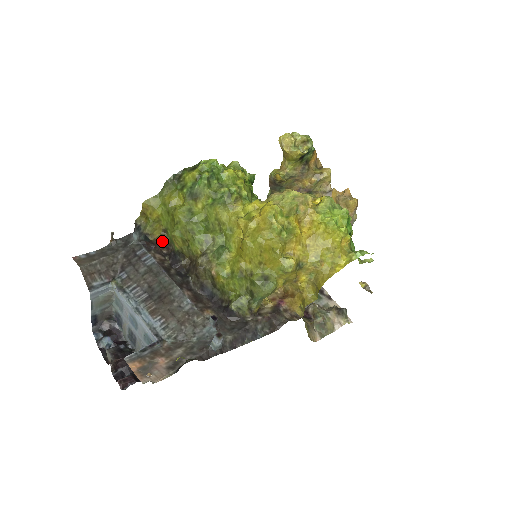
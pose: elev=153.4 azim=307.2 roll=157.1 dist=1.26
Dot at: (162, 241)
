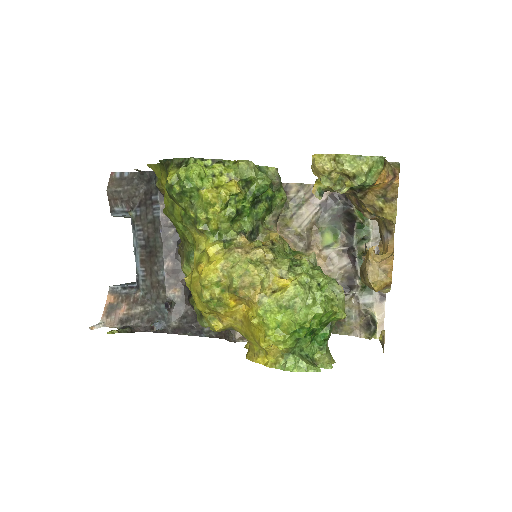
Dot at: occluded
